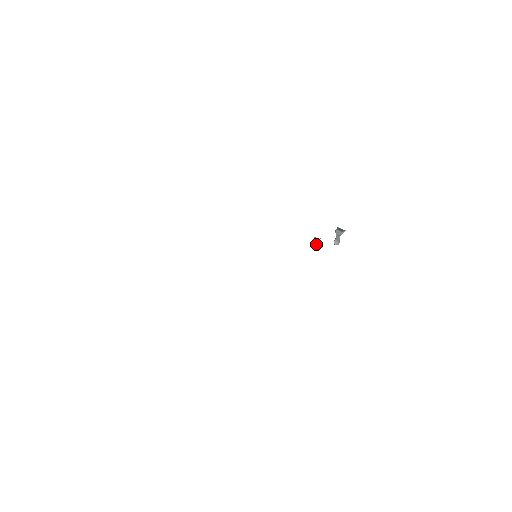
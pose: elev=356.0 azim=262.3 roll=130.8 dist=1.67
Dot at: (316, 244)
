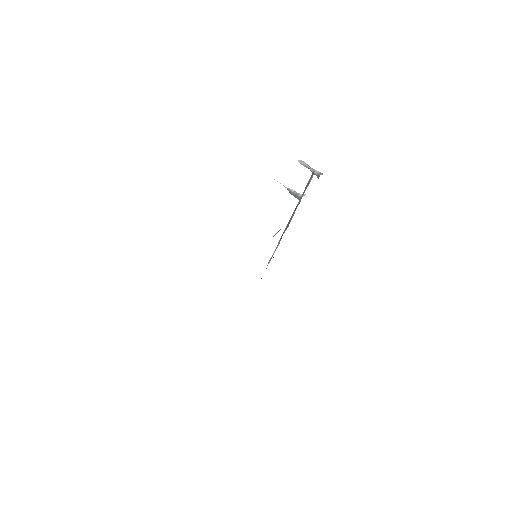
Dot at: (292, 191)
